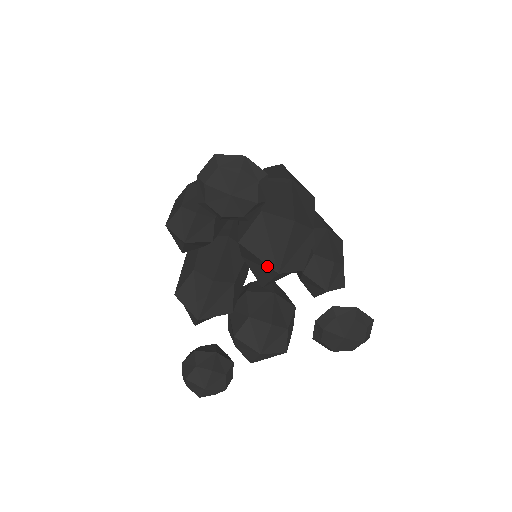
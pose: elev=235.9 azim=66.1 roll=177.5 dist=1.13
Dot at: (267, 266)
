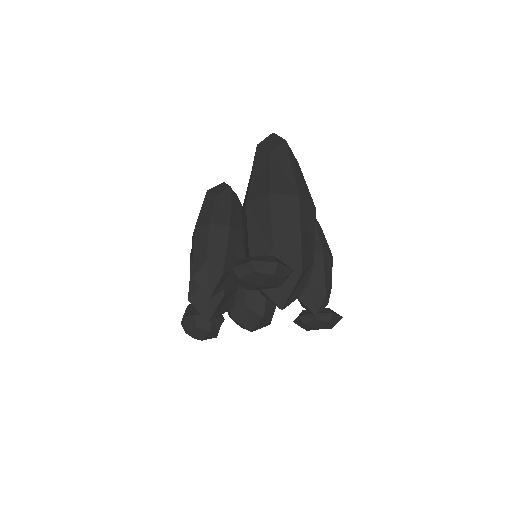
Dot at: (273, 301)
